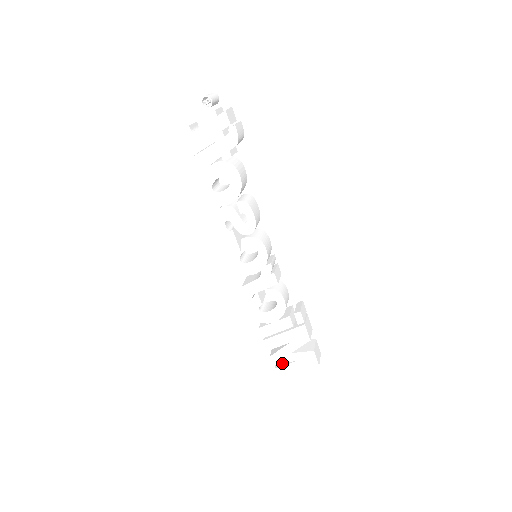
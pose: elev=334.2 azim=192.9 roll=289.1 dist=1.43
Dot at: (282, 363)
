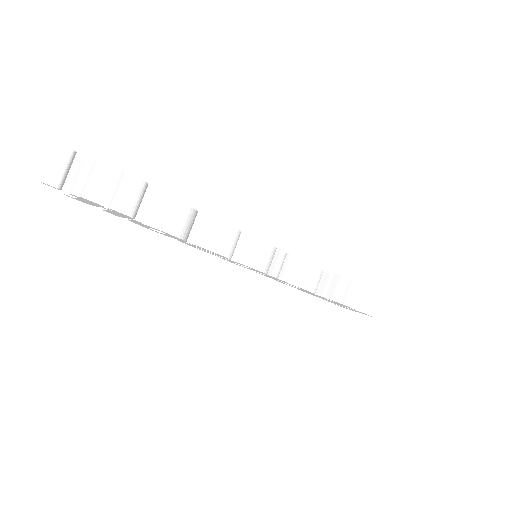
Dot at: occluded
